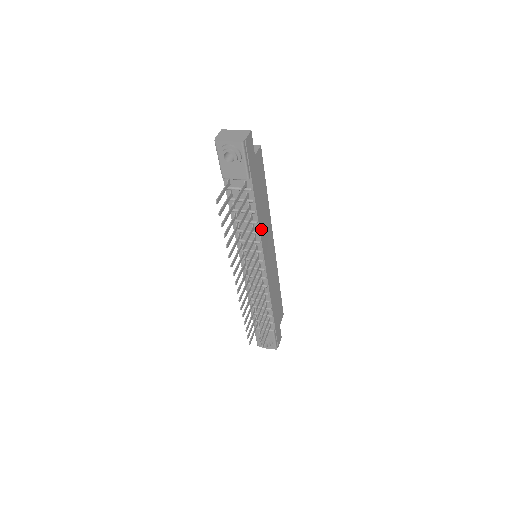
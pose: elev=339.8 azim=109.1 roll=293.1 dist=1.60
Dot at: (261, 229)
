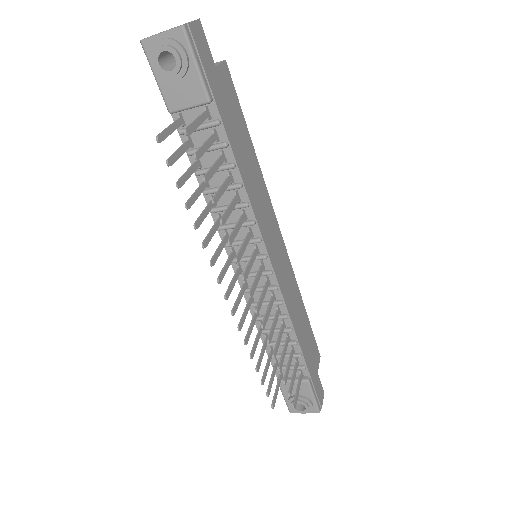
Dot at: (252, 200)
